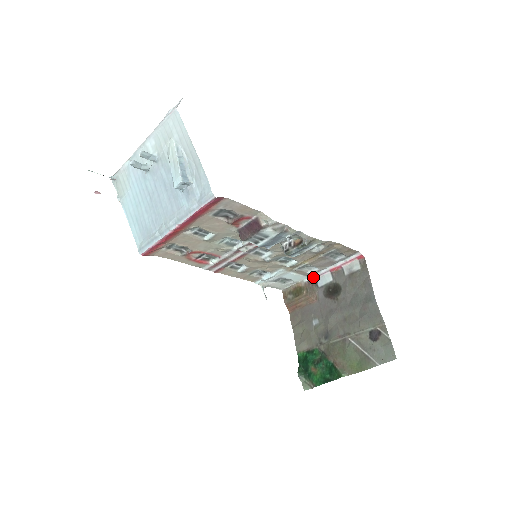
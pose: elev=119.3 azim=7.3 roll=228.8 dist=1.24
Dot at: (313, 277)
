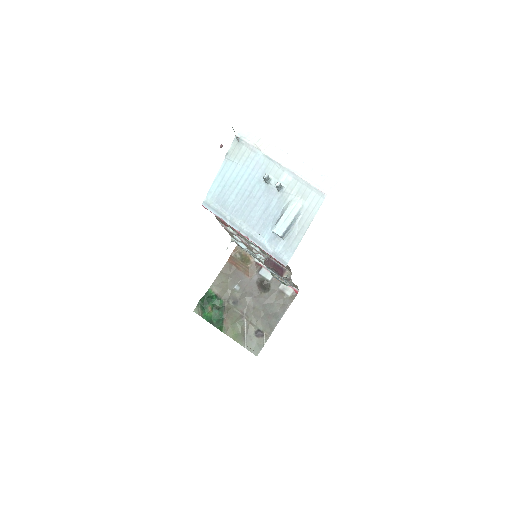
Dot at: (262, 265)
